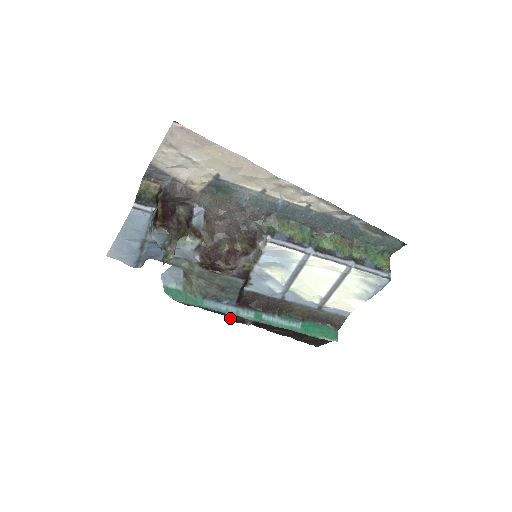
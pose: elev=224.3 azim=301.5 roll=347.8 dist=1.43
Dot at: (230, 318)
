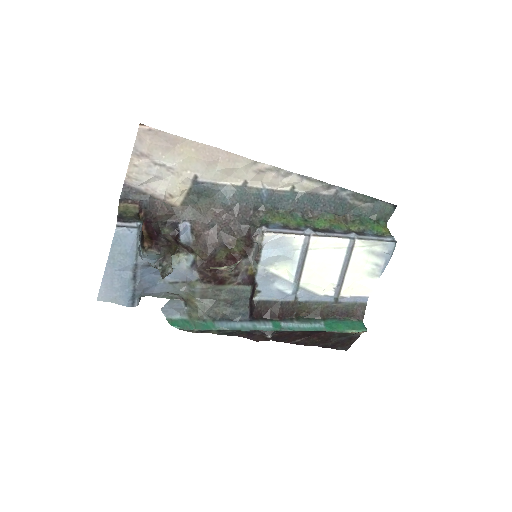
Dot at: (247, 338)
